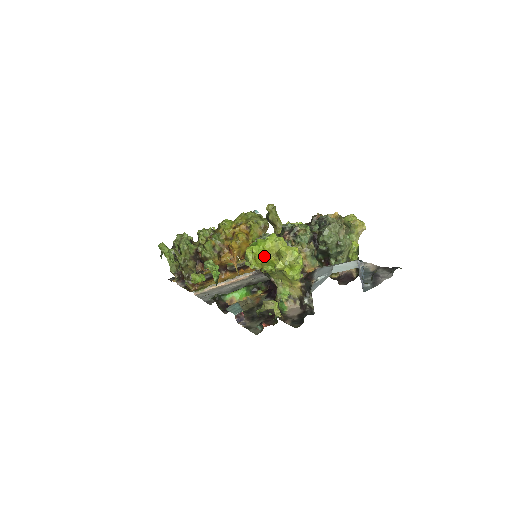
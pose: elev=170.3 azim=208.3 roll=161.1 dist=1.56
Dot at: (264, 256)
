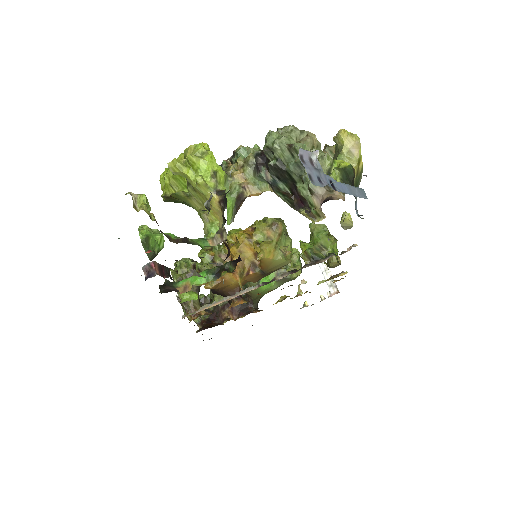
Dot at: occluded
